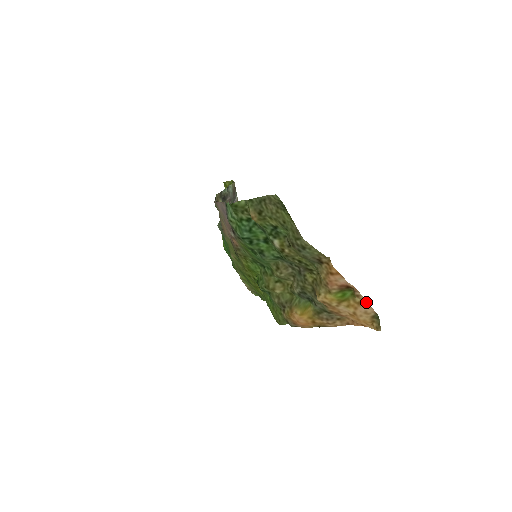
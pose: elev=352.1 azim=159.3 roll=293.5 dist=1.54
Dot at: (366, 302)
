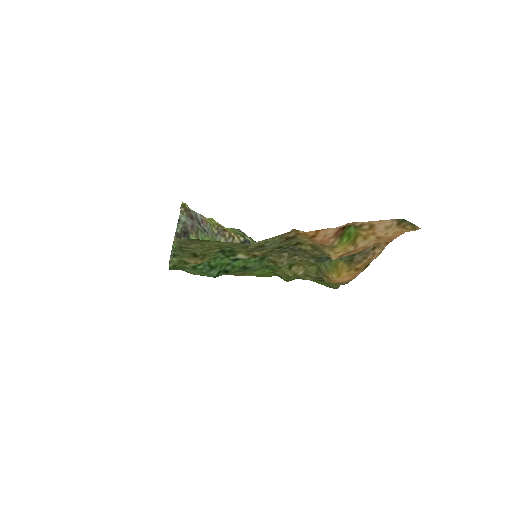
Dot at: (375, 222)
